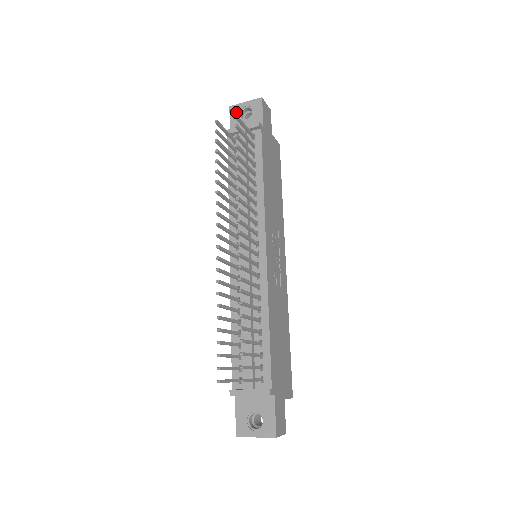
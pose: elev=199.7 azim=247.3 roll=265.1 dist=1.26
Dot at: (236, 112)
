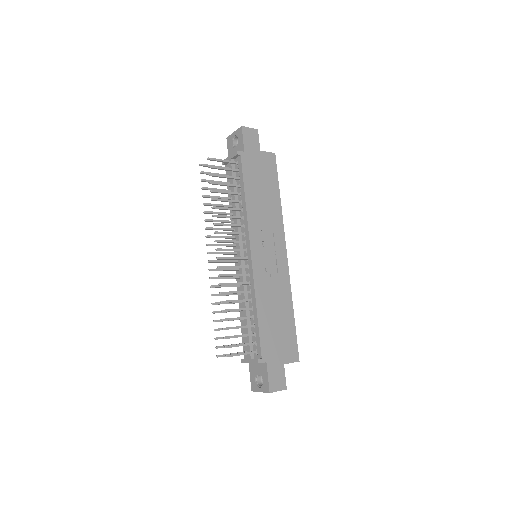
Dot at: (230, 142)
